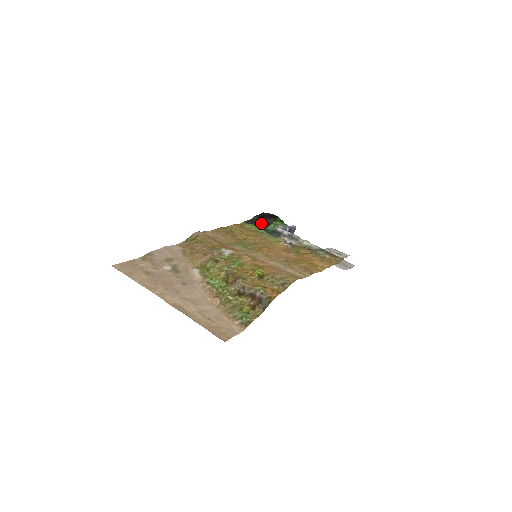
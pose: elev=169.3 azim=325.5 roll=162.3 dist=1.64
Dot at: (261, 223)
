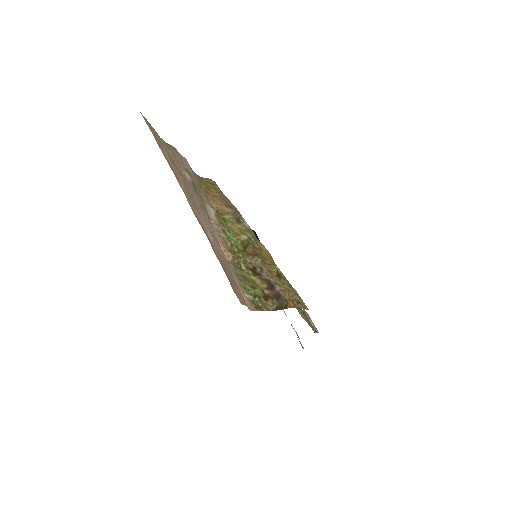
Dot at: occluded
